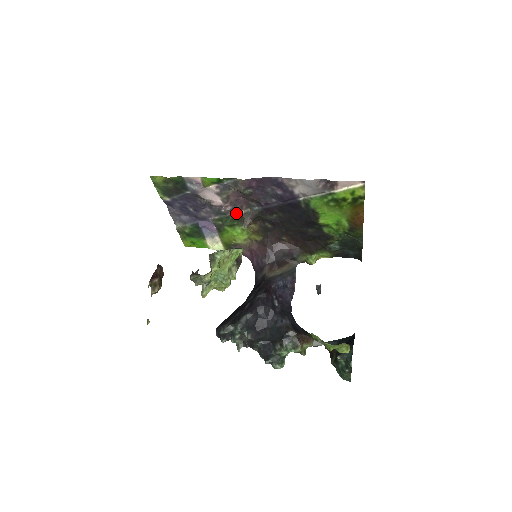
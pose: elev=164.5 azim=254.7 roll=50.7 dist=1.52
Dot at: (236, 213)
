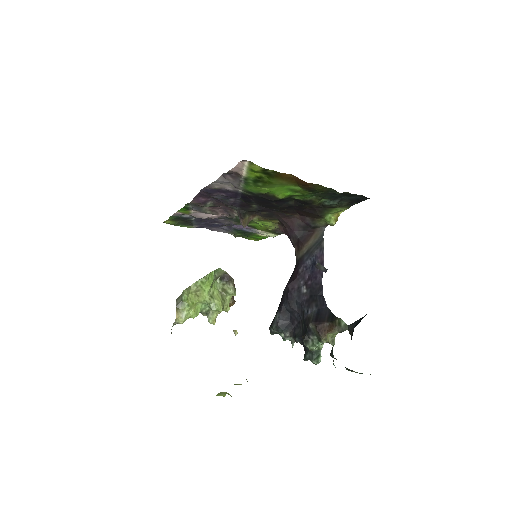
Dot at: (234, 216)
